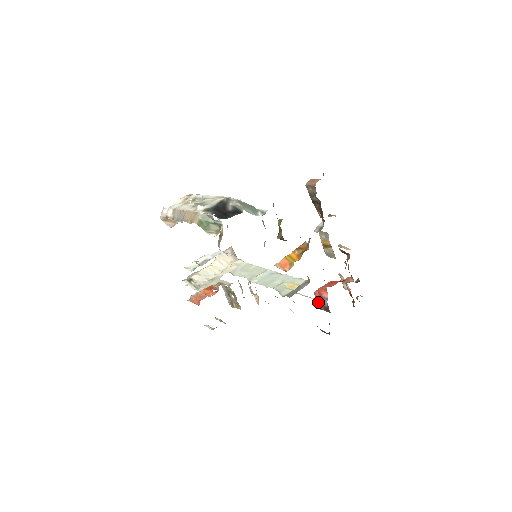
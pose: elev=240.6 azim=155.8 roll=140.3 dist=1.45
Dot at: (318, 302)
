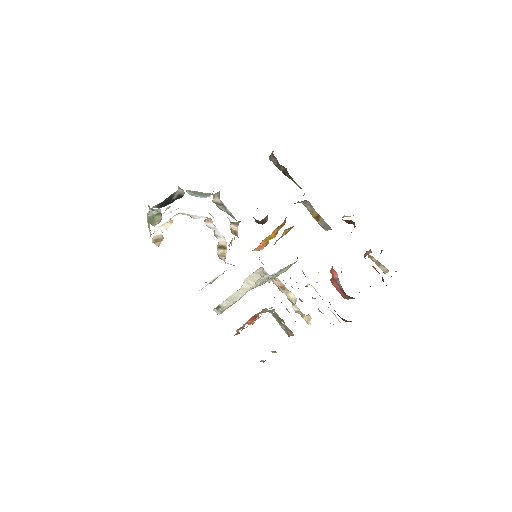
Dot at: (337, 289)
